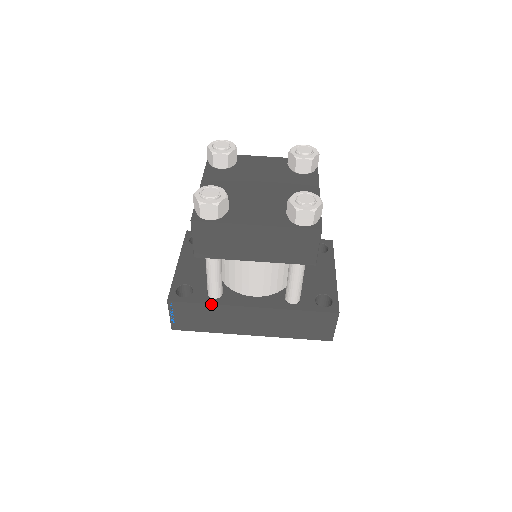
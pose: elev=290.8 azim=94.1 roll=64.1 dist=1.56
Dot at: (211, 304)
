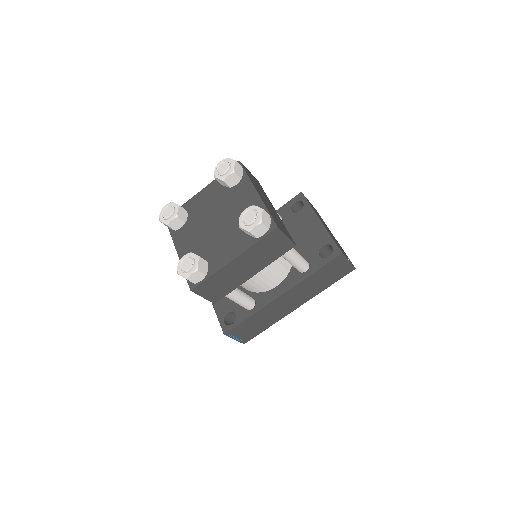
Dot at: (253, 315)
